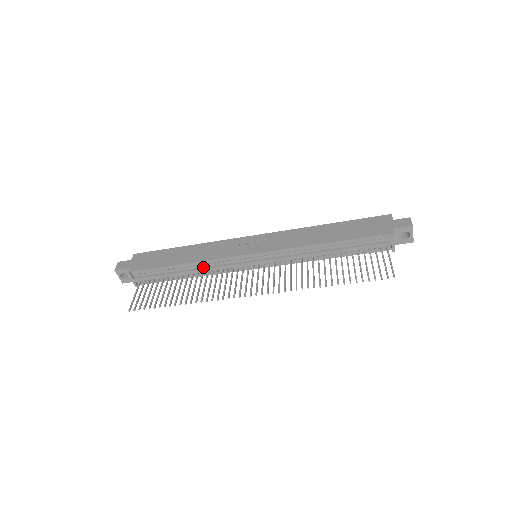
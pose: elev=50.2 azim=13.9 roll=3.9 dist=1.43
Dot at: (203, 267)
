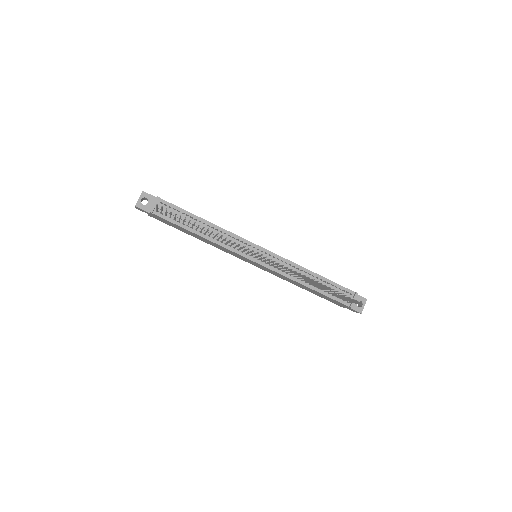
Dot at: occluded
